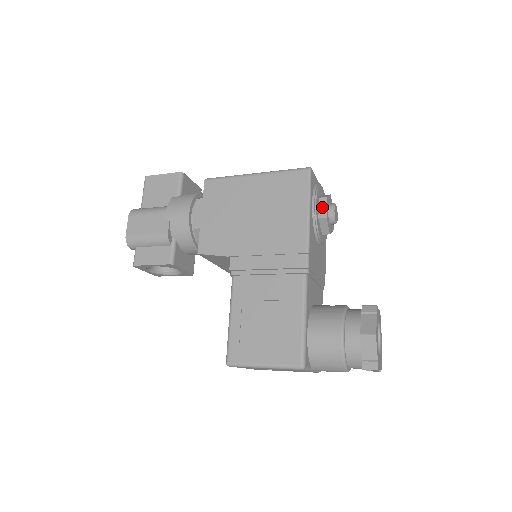
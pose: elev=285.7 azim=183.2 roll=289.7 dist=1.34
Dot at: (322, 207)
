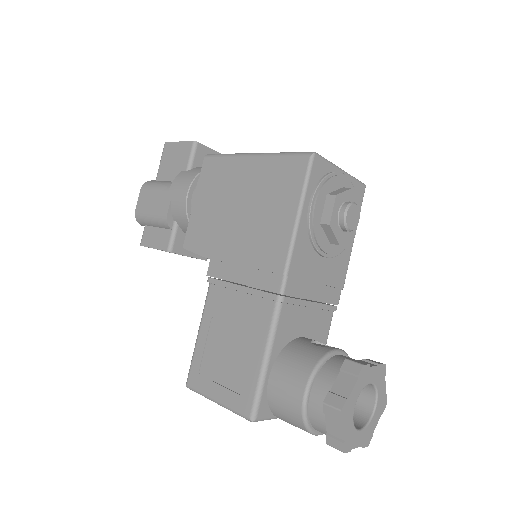
Dot at: (327, 208)
